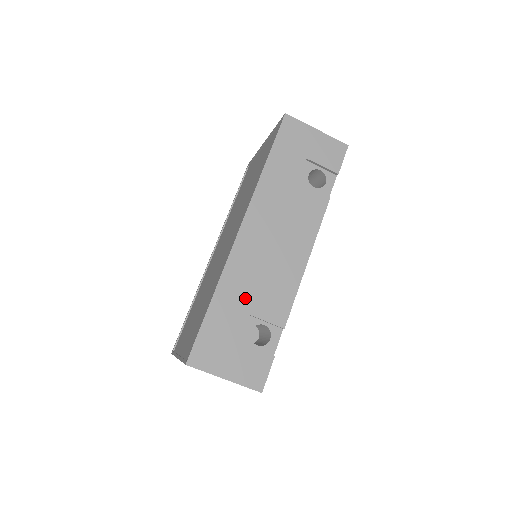
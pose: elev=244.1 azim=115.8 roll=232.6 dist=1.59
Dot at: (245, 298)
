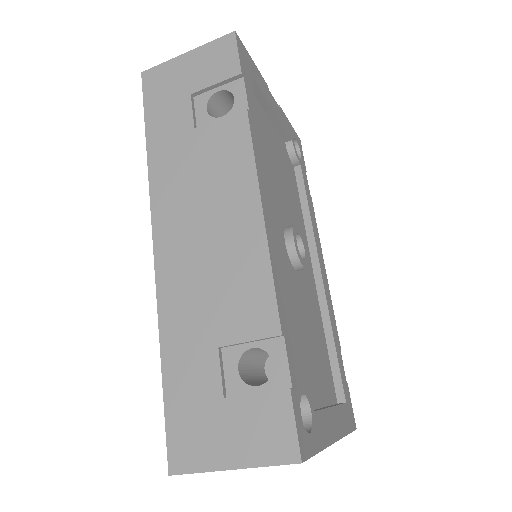
Dot at: (202, 327)
